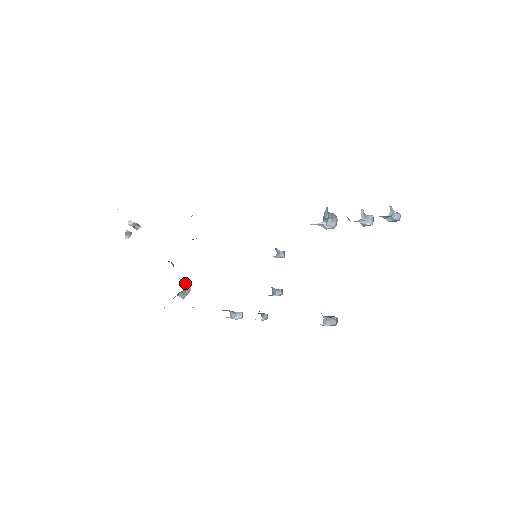
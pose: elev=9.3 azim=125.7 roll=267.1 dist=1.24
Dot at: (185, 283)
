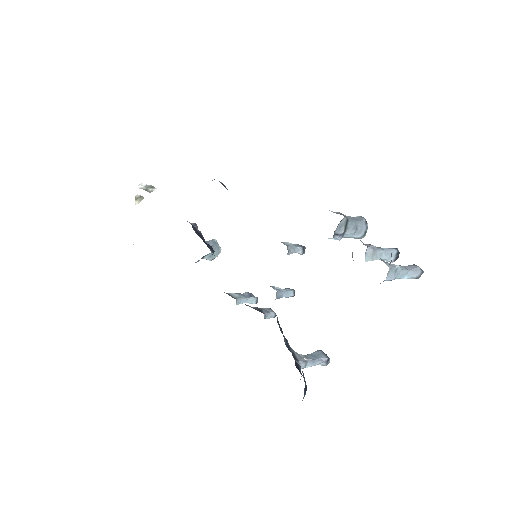
Dot at: (213, 245)
